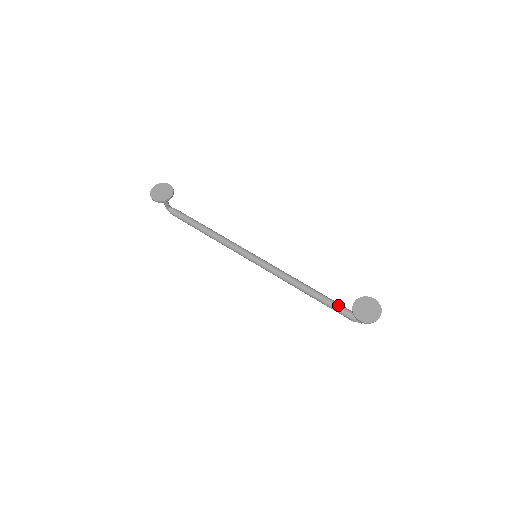
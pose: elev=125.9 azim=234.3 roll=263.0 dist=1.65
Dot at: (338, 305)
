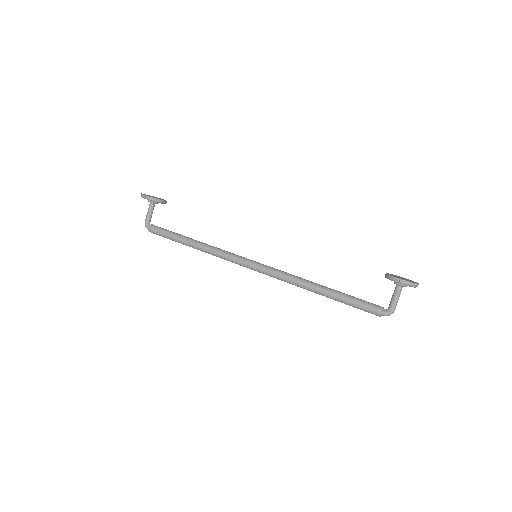
Dot at: (358, 298)
